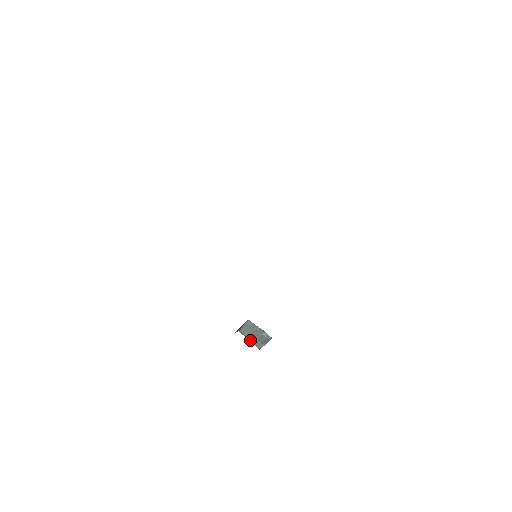
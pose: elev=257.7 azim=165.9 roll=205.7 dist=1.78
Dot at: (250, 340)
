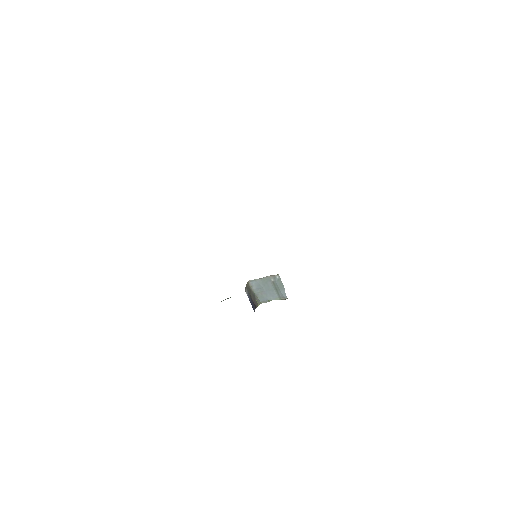
Dot at: occluded
